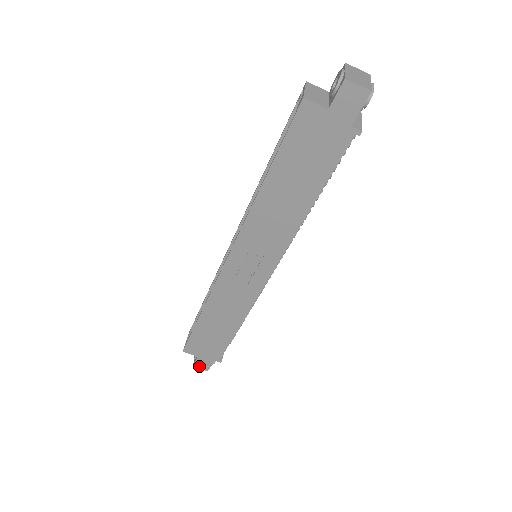
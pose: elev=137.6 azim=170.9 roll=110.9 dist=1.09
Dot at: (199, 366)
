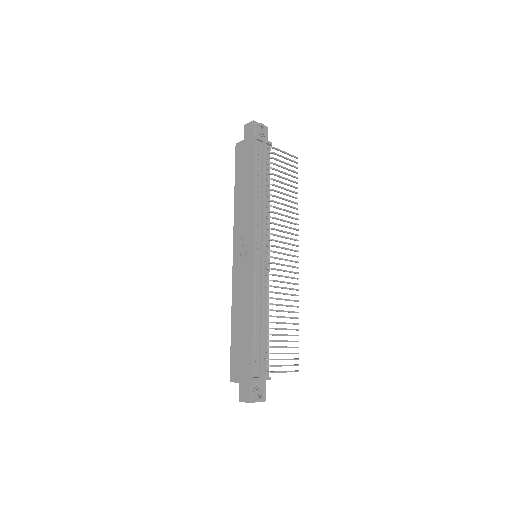
Dot at: (242, 398)
